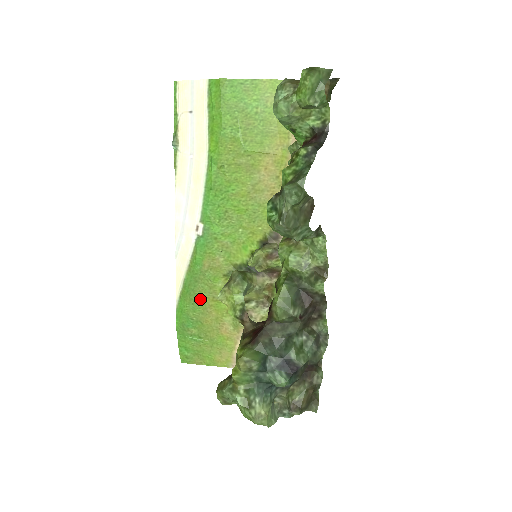
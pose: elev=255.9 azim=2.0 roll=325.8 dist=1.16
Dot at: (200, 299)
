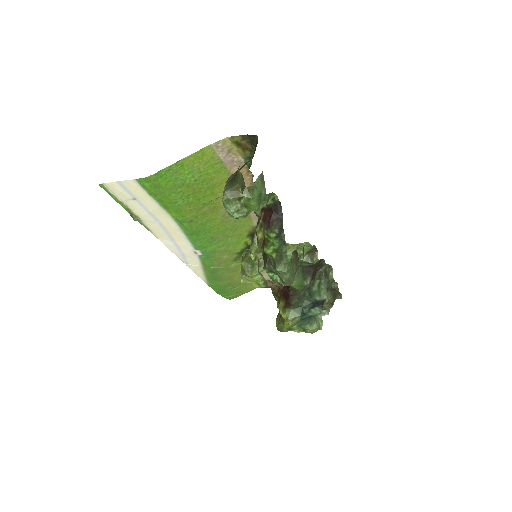
Dot at: (223, 277)
